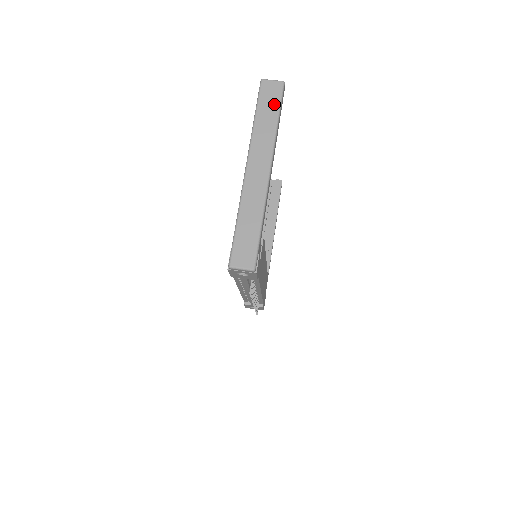
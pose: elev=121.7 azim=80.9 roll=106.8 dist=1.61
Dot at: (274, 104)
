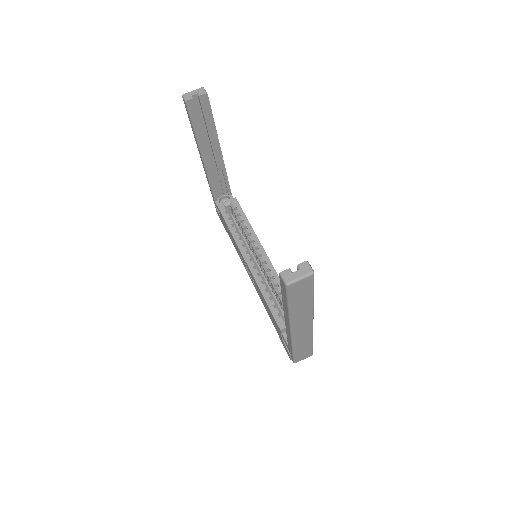
Dot at: (307, 293)
